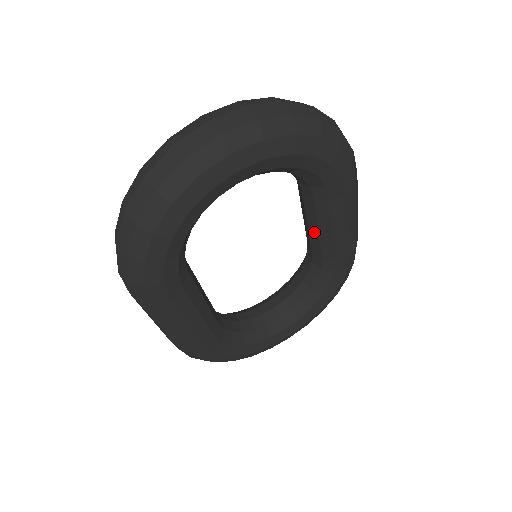
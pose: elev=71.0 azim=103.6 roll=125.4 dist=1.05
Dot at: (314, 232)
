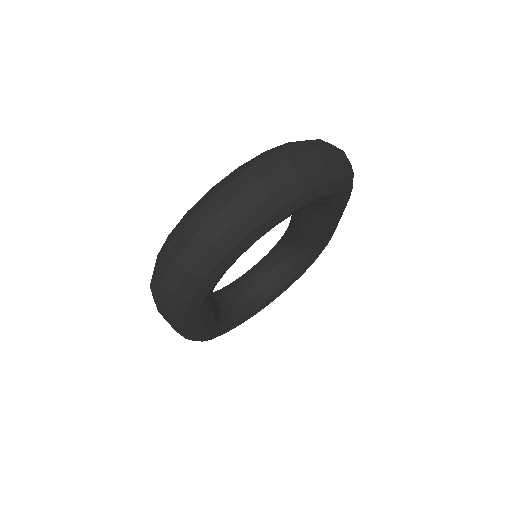
Dot at: (304, 230)
